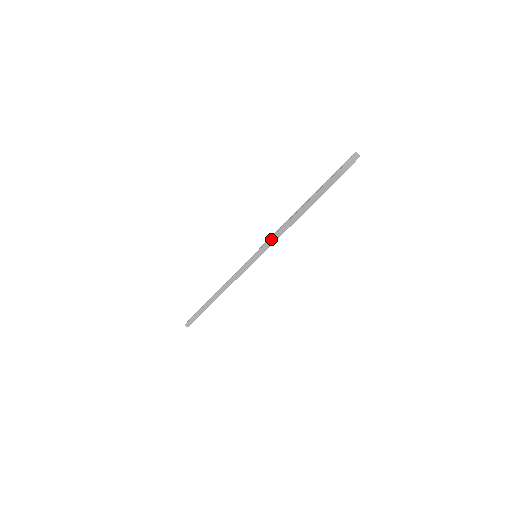
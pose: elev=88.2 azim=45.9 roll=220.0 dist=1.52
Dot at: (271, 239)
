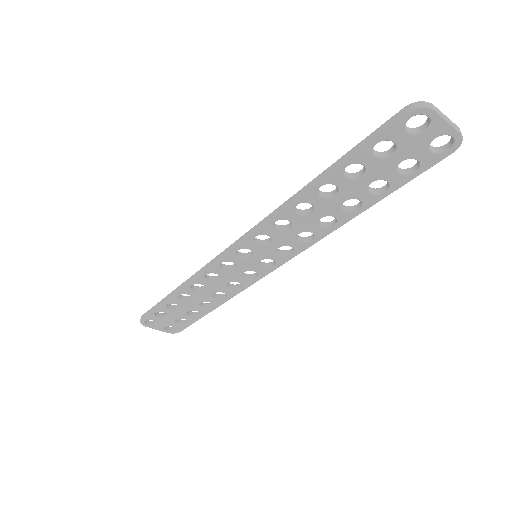
Dot at: (276, 209)
